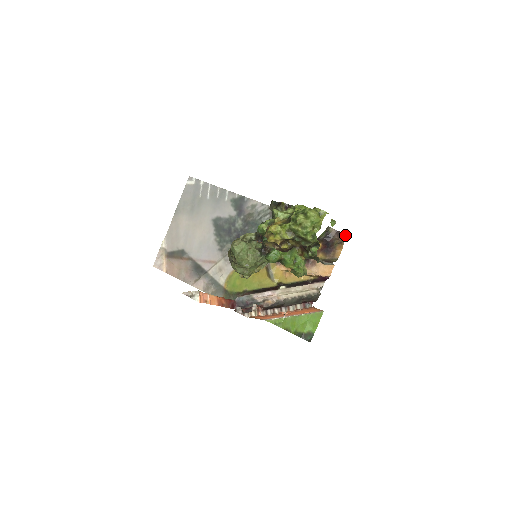
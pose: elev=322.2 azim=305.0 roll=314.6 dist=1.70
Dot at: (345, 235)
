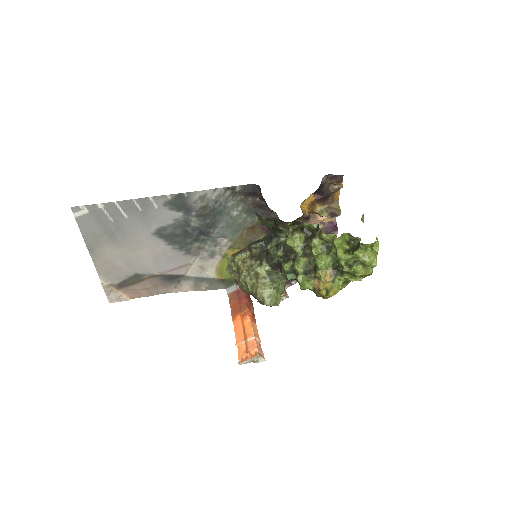
Dot at: (341, 177)
